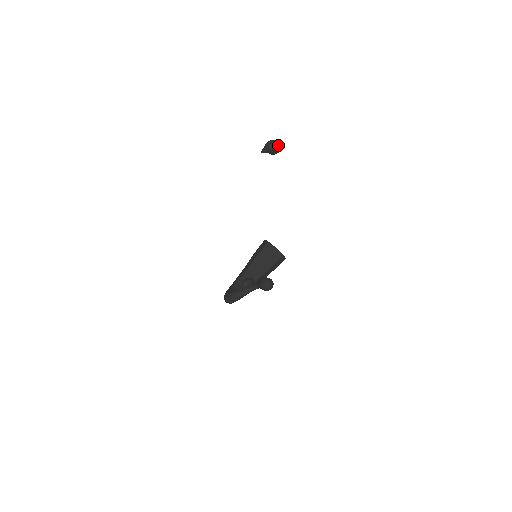
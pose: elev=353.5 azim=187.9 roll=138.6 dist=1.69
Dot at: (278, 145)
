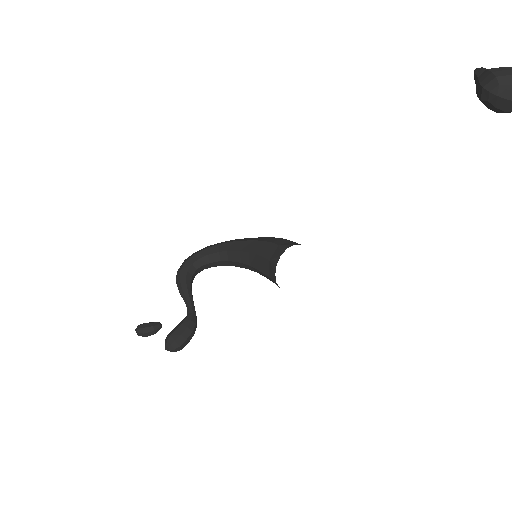
Dot at: (509, 105)
